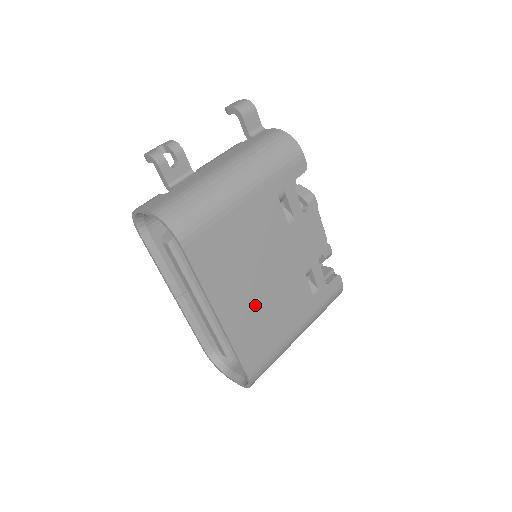
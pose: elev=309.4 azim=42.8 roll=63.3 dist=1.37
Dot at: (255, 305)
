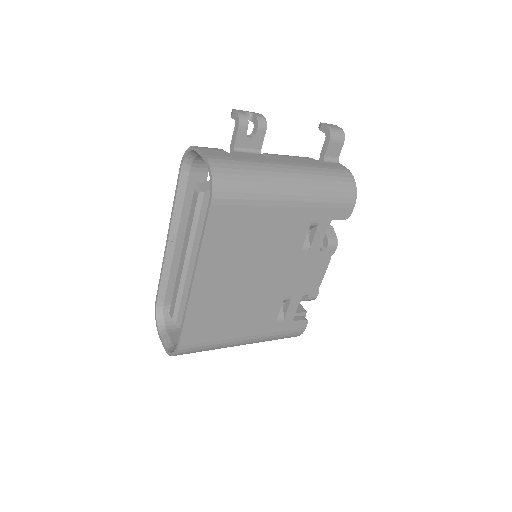
Dot at: (228, 294)
